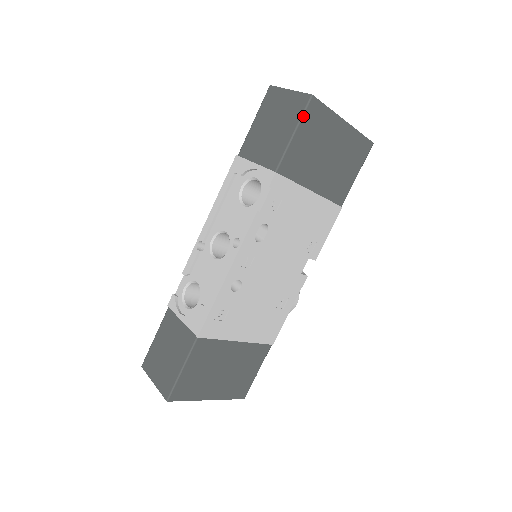
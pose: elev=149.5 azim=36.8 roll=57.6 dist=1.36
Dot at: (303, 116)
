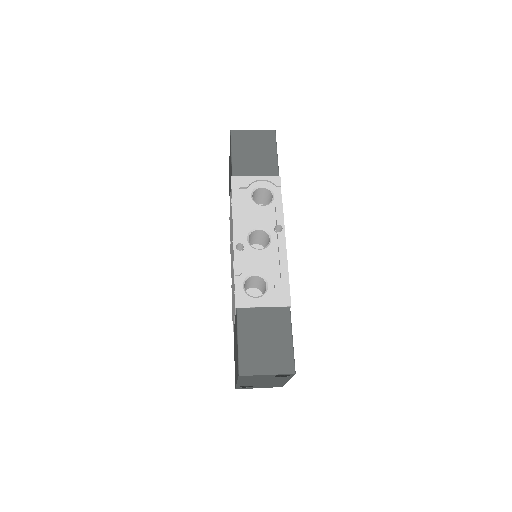
Dot at: (276, 142)
